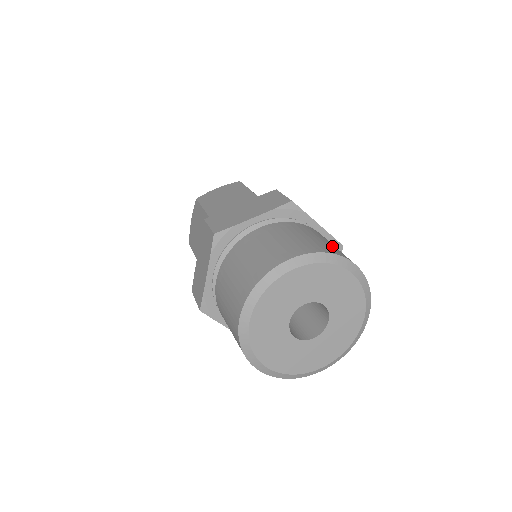
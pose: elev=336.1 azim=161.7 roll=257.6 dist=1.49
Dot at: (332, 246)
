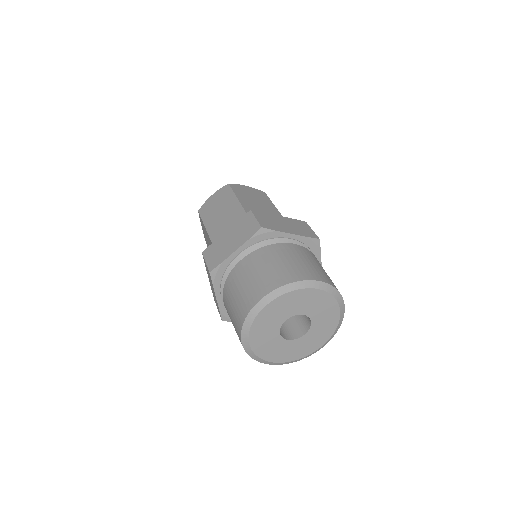
Dot at: (298, 266)
